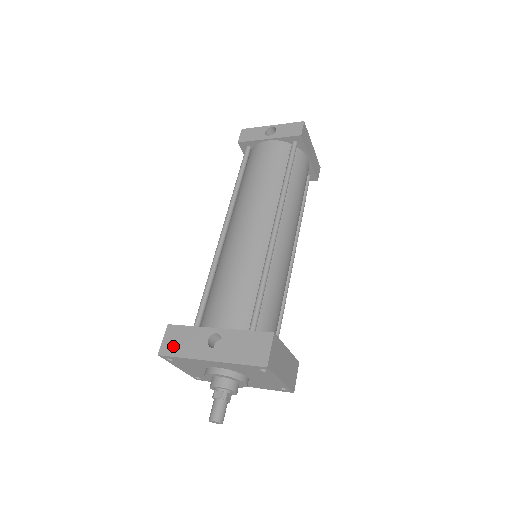
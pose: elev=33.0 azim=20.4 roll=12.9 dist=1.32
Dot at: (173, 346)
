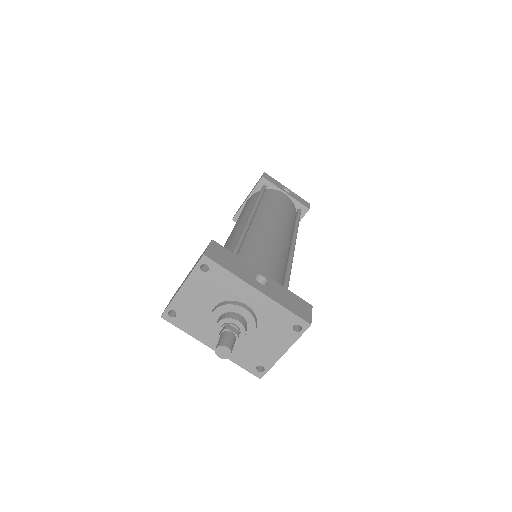
Dot at: (220, 258)
